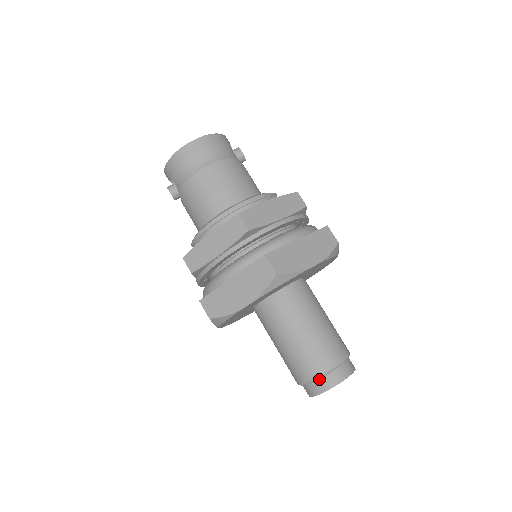
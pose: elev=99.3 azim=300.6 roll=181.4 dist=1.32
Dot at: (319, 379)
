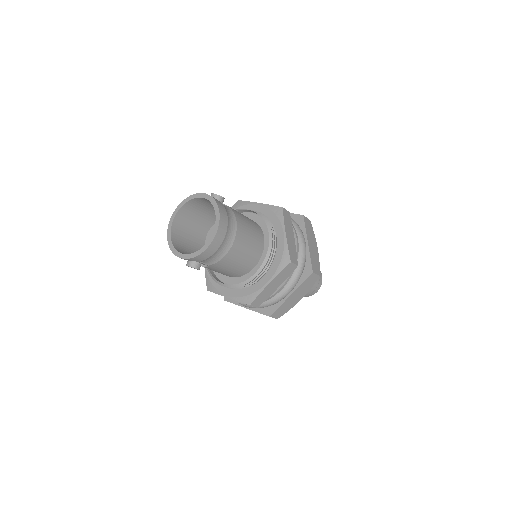
Dot at: (315, 289)
